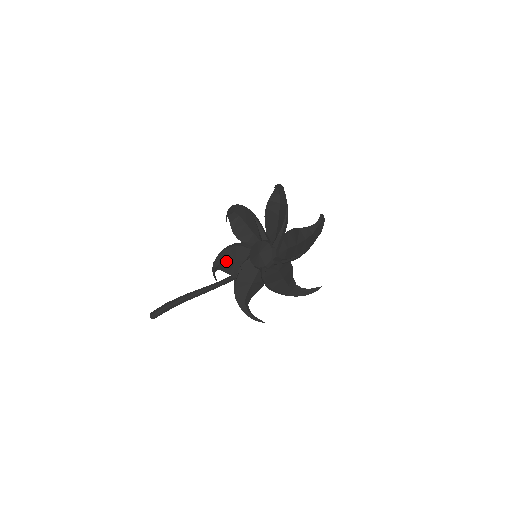
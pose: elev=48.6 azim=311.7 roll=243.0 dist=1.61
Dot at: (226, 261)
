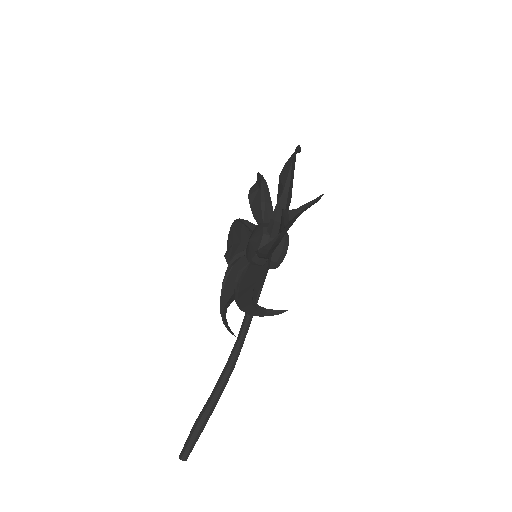
Dot at: (231, 295)
